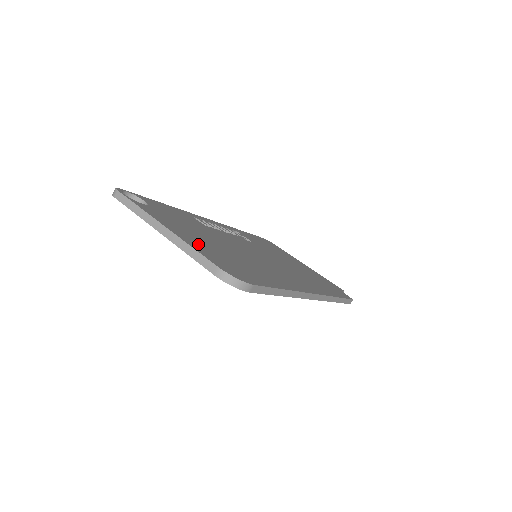
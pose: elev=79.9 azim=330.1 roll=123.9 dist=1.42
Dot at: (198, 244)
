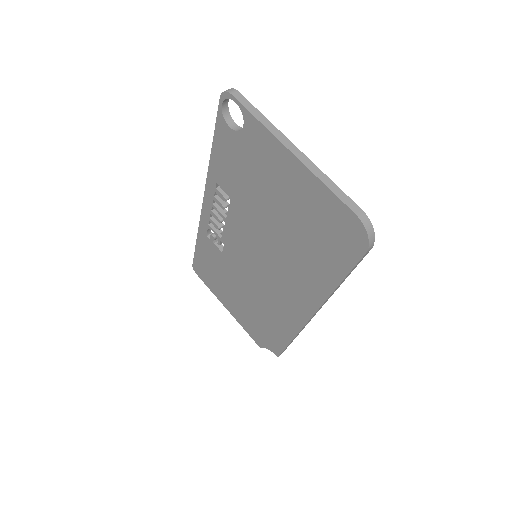
Dot at: occluded
